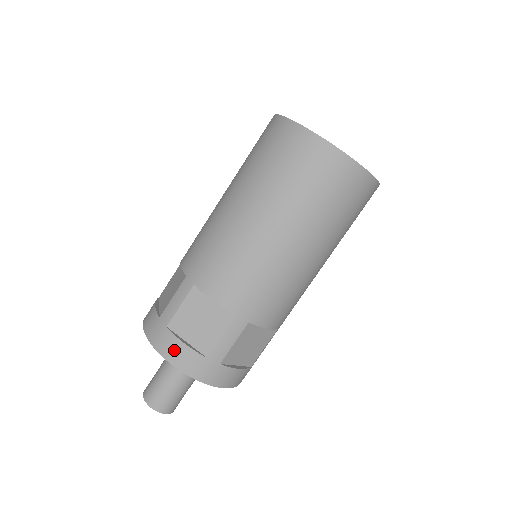
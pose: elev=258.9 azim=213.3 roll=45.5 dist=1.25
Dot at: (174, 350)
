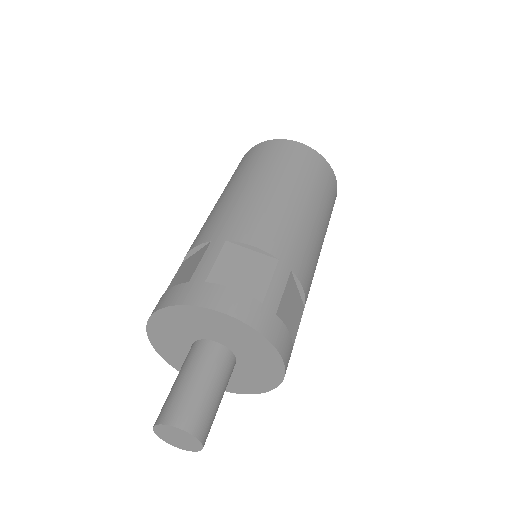
Dot at: (160, 301)
